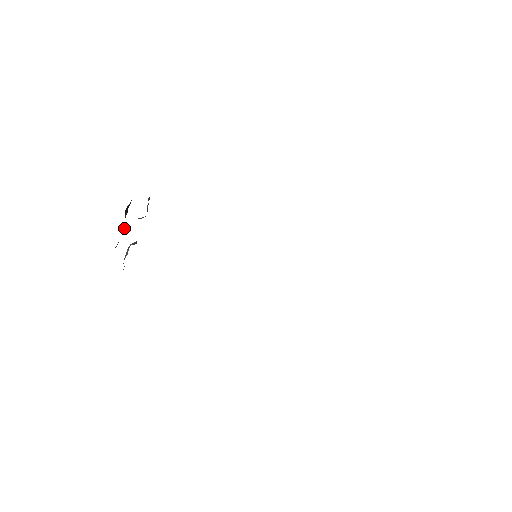
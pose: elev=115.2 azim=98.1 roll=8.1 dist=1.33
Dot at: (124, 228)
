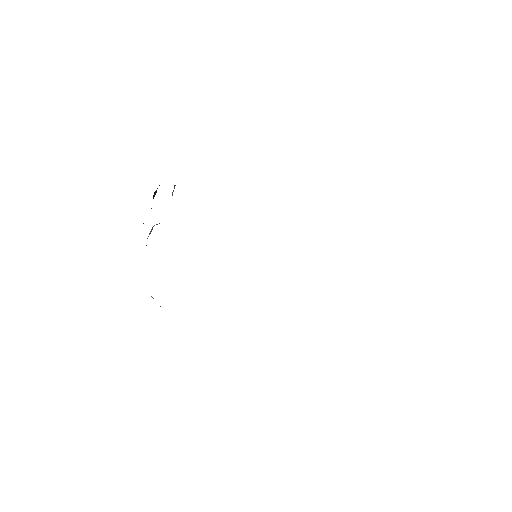
Dot at: occluded
